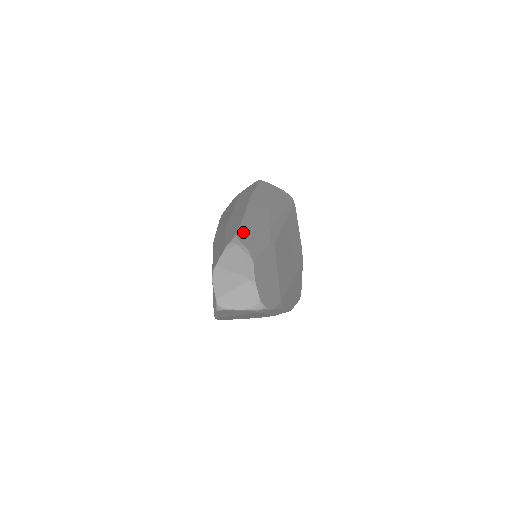
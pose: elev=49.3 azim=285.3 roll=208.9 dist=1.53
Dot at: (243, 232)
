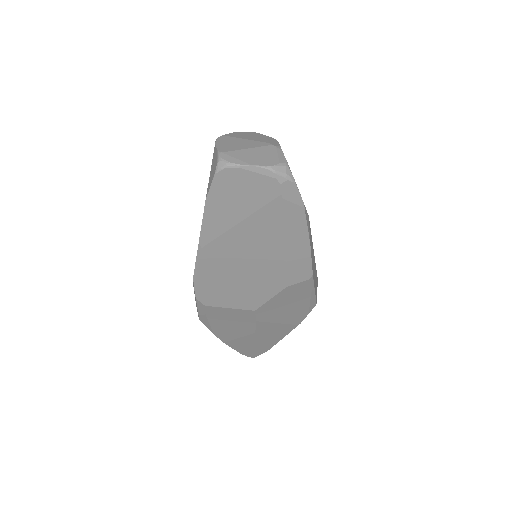
Dot at: occluded
